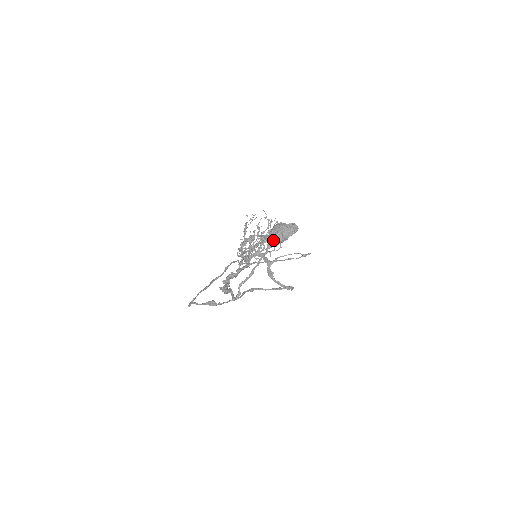
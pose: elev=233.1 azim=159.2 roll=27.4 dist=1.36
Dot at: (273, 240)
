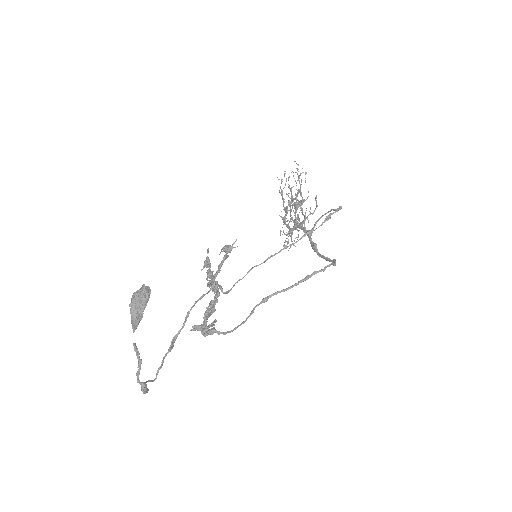
Dot at: (131, 320)
